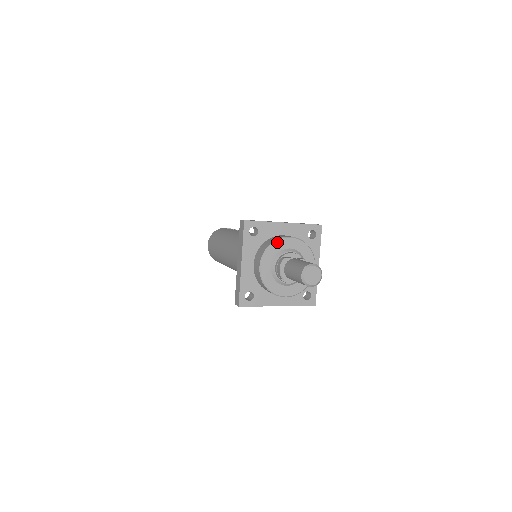
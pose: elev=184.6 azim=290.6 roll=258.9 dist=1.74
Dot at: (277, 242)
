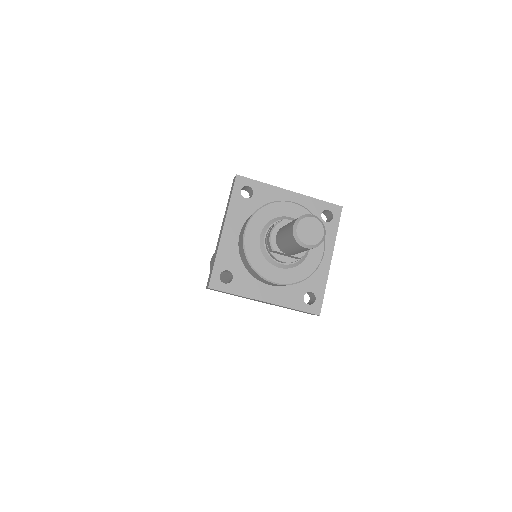
Dot at: (274, 204)
